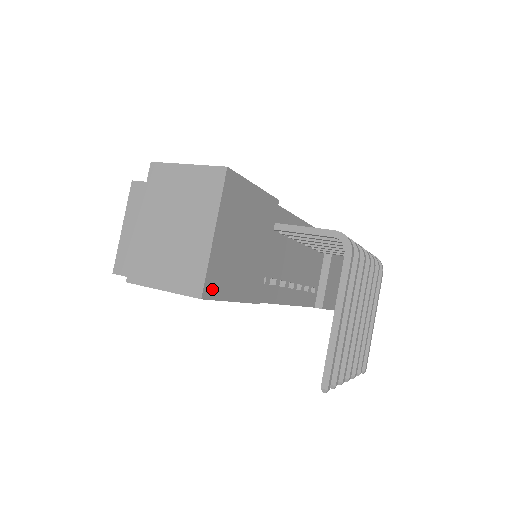
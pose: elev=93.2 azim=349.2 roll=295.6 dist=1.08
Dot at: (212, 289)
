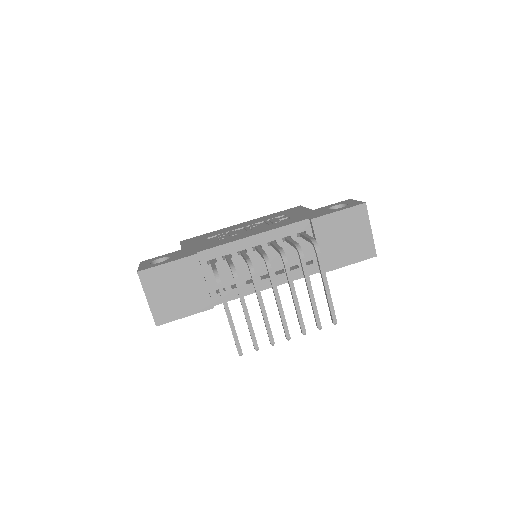
Dot at: (162, 320)
